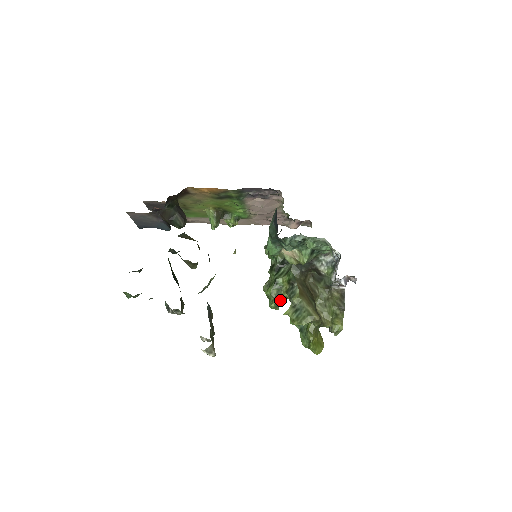
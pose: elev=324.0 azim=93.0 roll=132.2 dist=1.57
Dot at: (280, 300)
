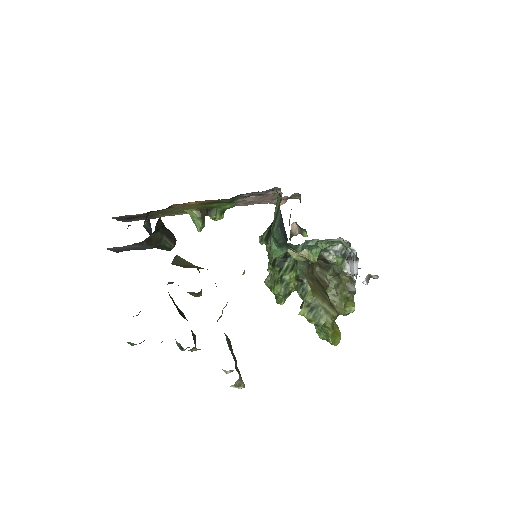
Dot at: (288, 296)
